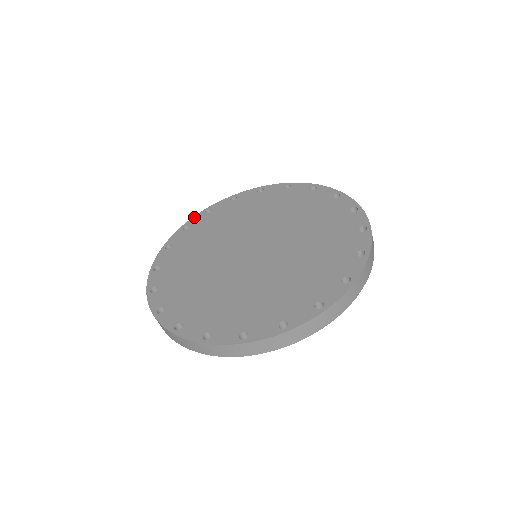
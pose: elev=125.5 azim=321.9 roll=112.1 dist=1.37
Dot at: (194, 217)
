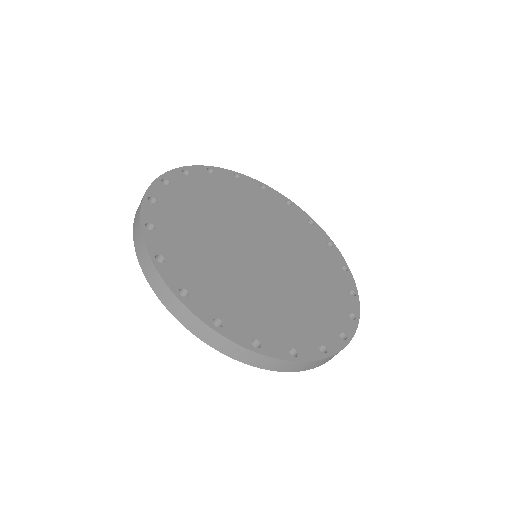
Dot at: (171, 172)
